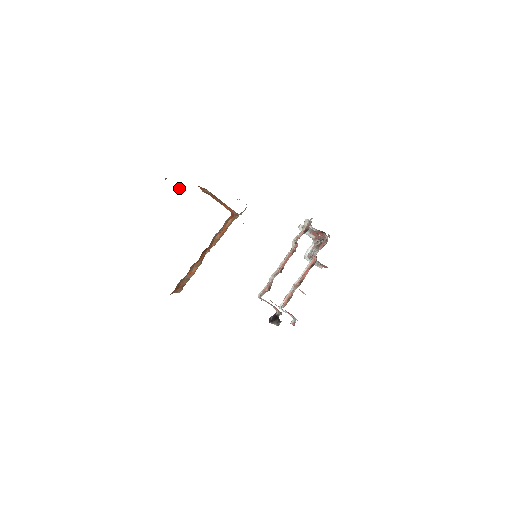
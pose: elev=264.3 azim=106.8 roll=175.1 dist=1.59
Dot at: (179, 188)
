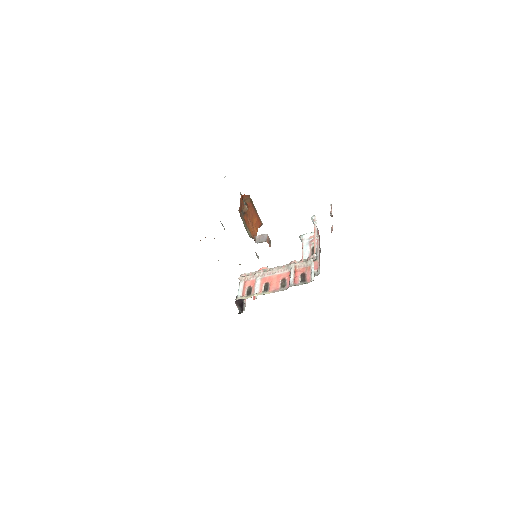
Dot at: occluded
